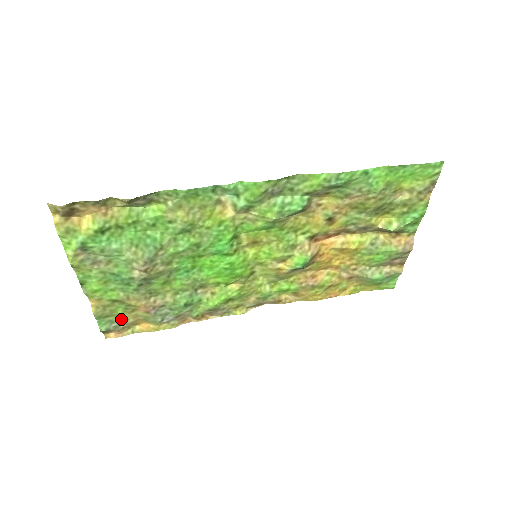
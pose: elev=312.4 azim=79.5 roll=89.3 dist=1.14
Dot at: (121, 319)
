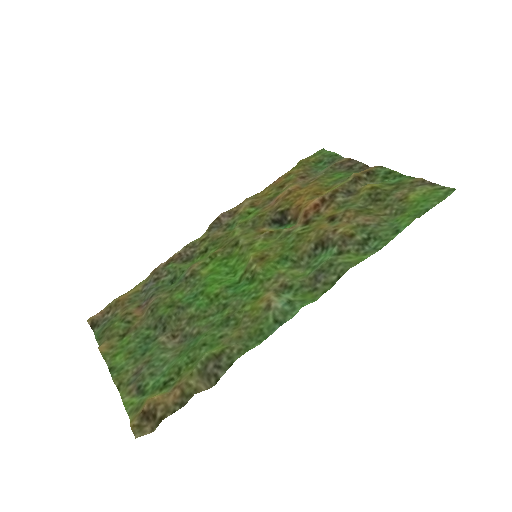
Dot at: (112, 319)
